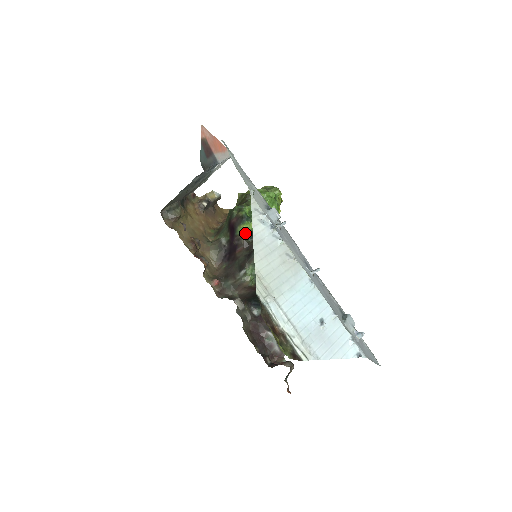
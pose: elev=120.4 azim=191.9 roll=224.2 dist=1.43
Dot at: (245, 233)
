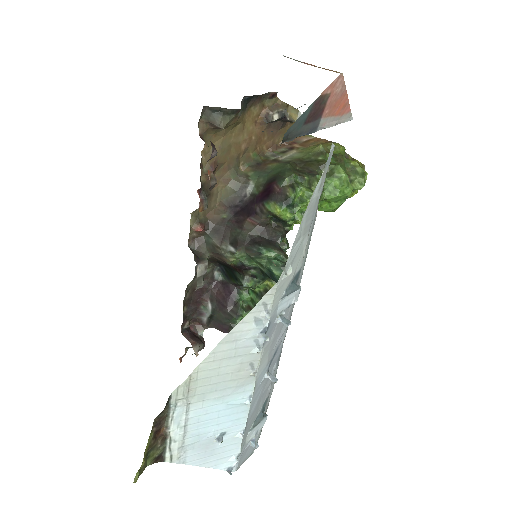
Dot at: (273, 215)
